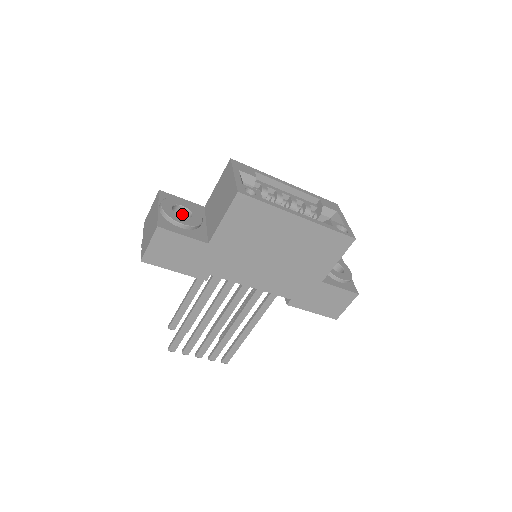
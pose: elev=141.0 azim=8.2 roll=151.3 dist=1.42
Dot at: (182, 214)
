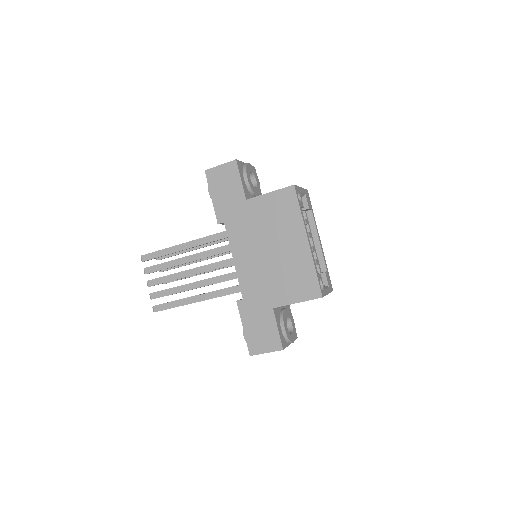
Dot at: occluded
